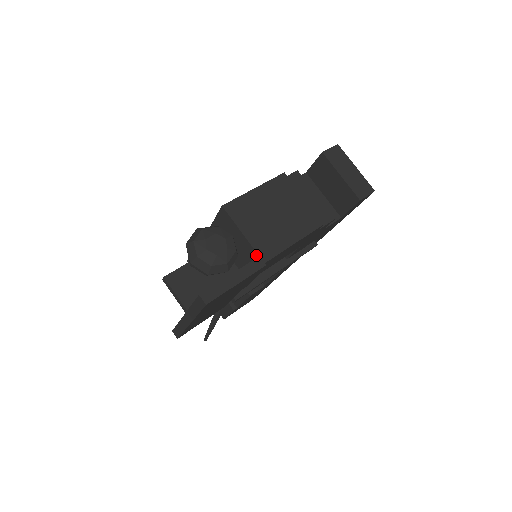
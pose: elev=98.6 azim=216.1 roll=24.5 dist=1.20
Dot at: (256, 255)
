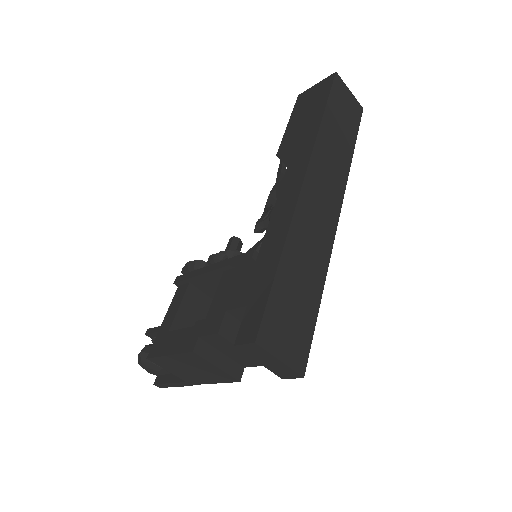
Dot at: occluded
